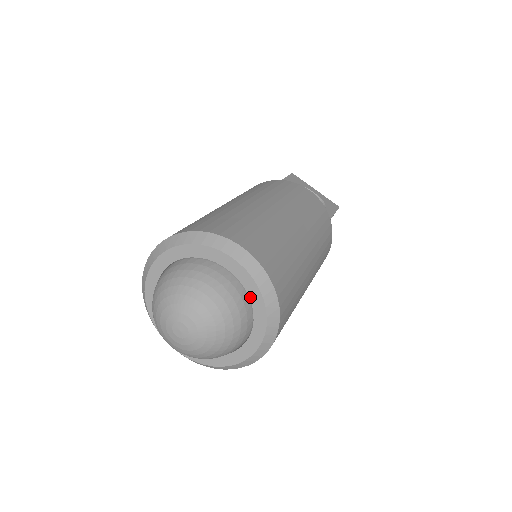
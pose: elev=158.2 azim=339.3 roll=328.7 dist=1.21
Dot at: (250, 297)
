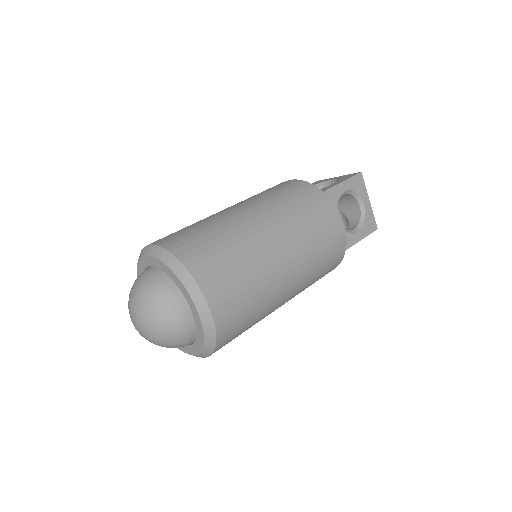
Dot at: (197, 334)
